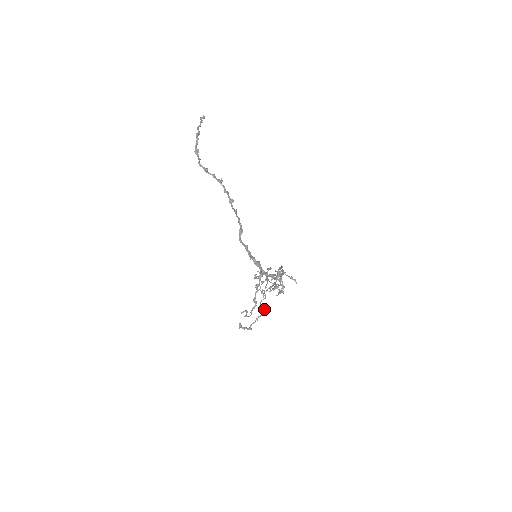
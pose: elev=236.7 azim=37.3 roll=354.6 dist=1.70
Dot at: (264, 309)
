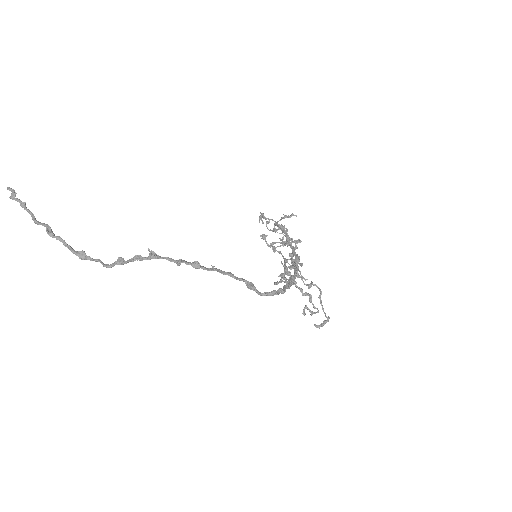
Dot at: occluded
